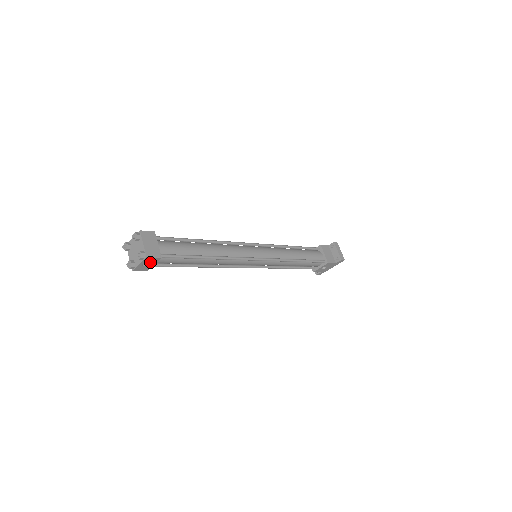
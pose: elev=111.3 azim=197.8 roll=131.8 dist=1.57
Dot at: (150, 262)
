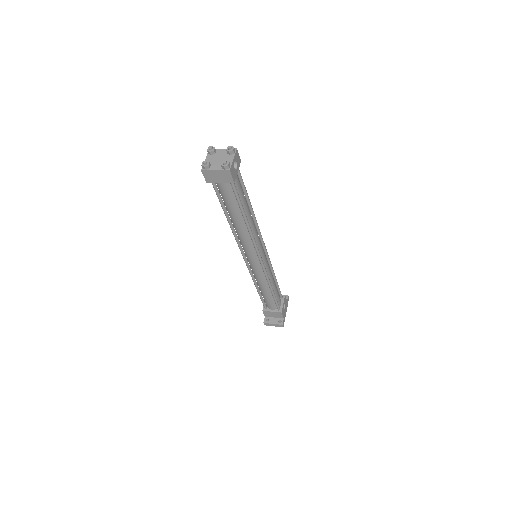
Dot at: (236, 163)
